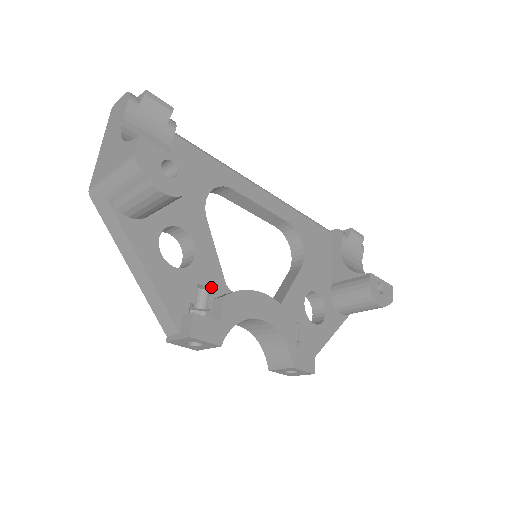
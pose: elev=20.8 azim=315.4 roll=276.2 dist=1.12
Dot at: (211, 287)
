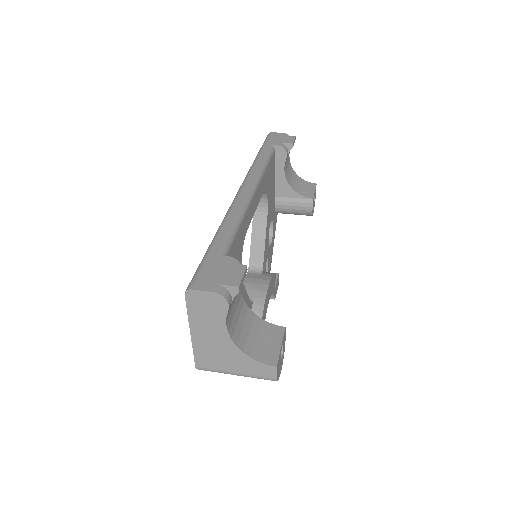
Dot at: occluded
